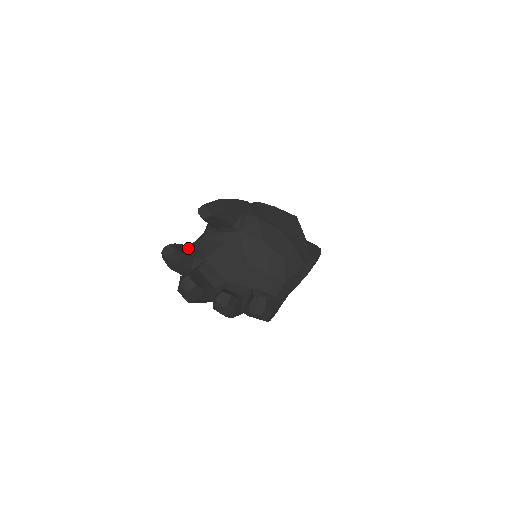
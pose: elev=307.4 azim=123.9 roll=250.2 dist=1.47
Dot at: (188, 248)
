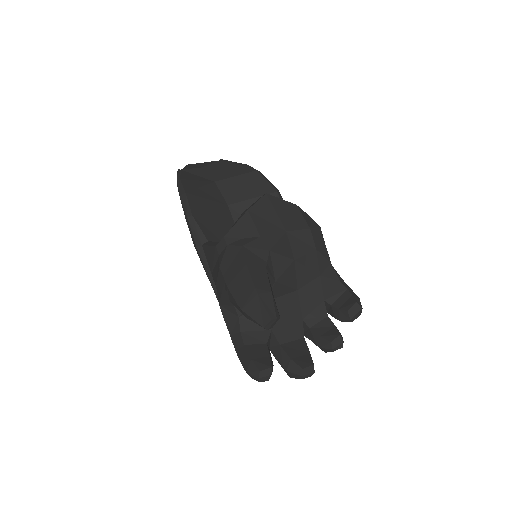
Dot at: (250, 342)
